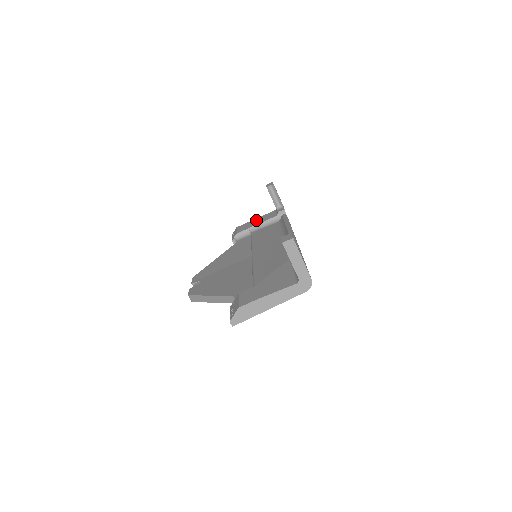
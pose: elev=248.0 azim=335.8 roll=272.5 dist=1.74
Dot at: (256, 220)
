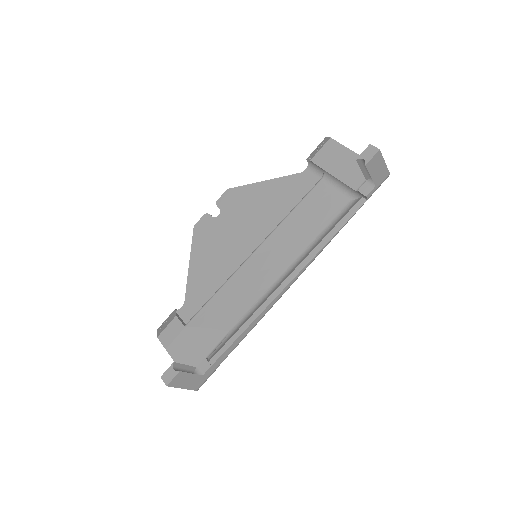
Dot at: (346, 159)
